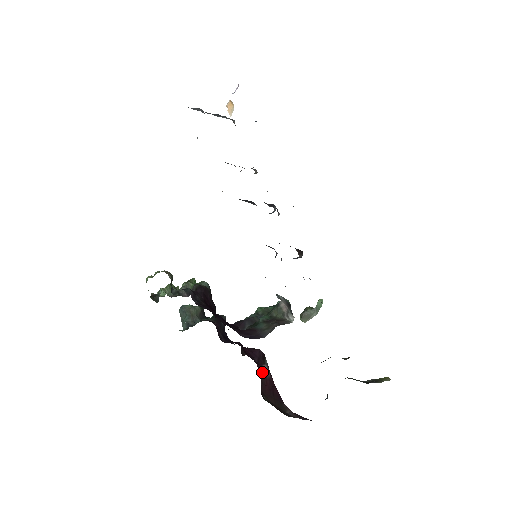
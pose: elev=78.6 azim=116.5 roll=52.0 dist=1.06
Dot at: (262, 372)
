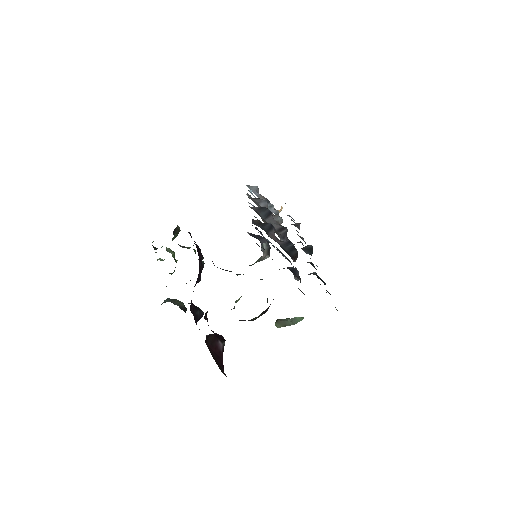
Dot at: (216, 341)
